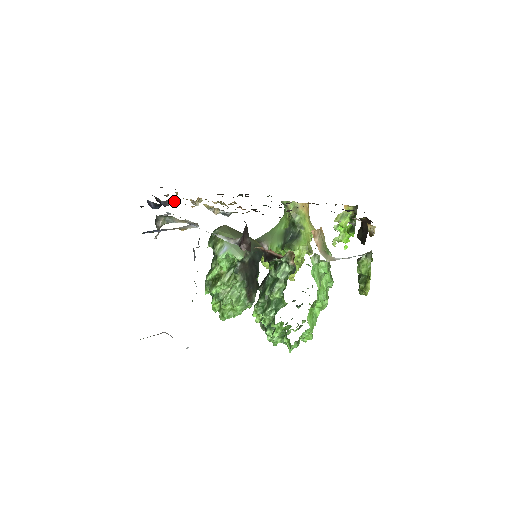
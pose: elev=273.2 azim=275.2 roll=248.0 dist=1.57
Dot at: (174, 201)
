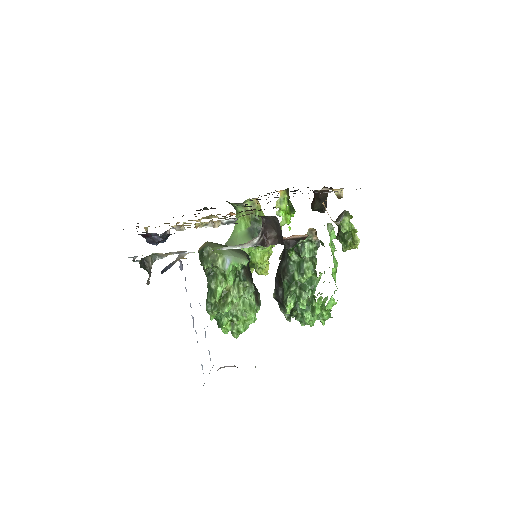
Dot at: (169, 231)
